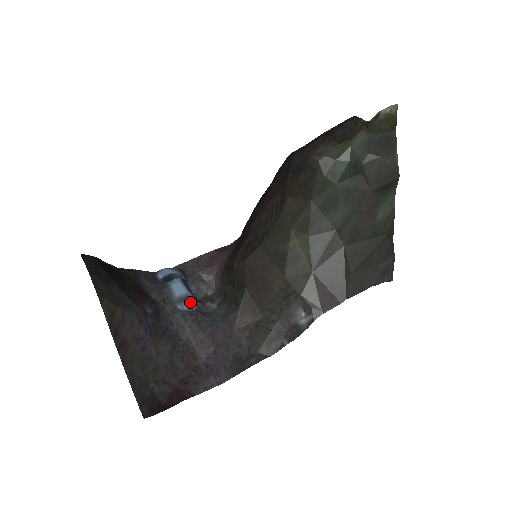
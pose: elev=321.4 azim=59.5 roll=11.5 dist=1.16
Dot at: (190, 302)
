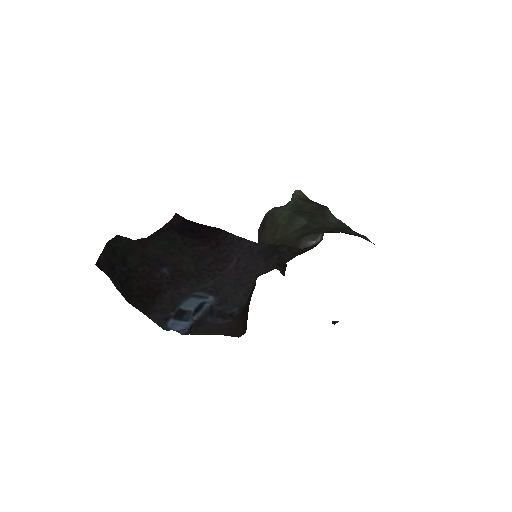
Dot at: (207, 296)
